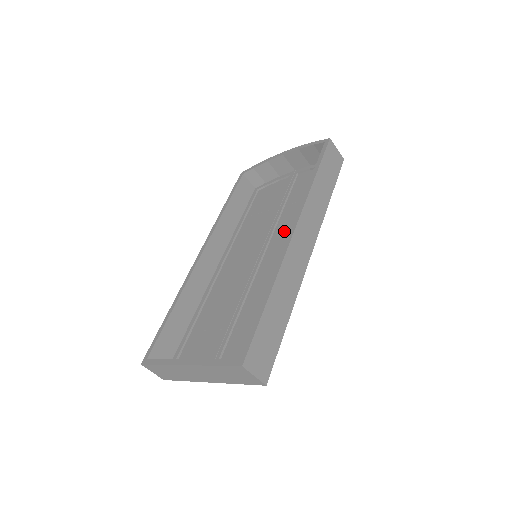
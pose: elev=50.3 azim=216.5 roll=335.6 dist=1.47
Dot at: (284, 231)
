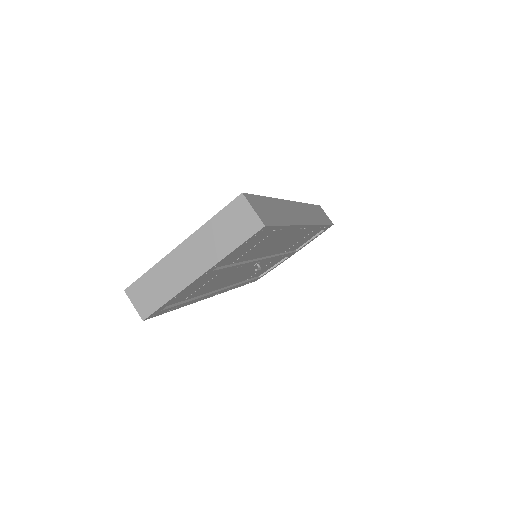
Dot at: (283, 247)
